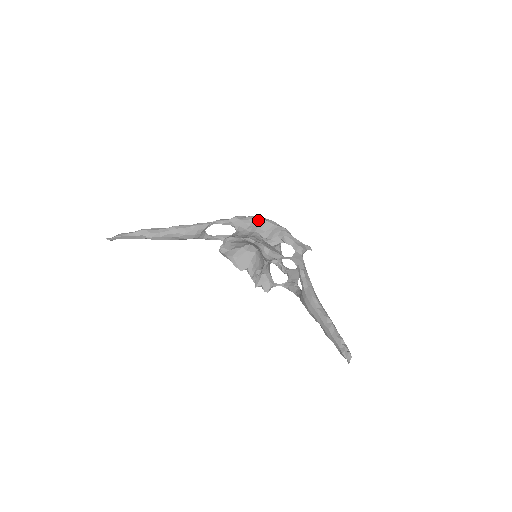
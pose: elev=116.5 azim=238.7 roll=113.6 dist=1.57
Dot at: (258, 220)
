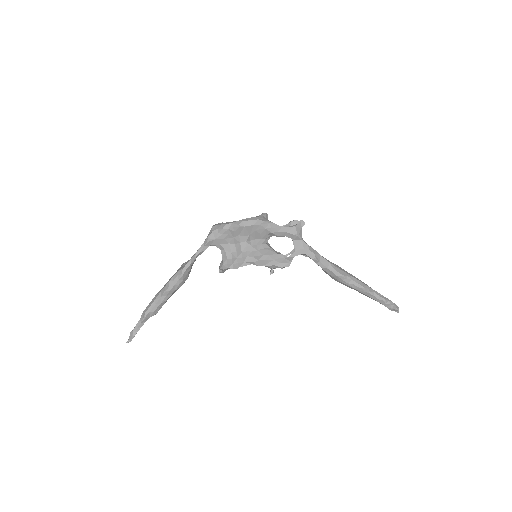
Dot at: (234, 231)
